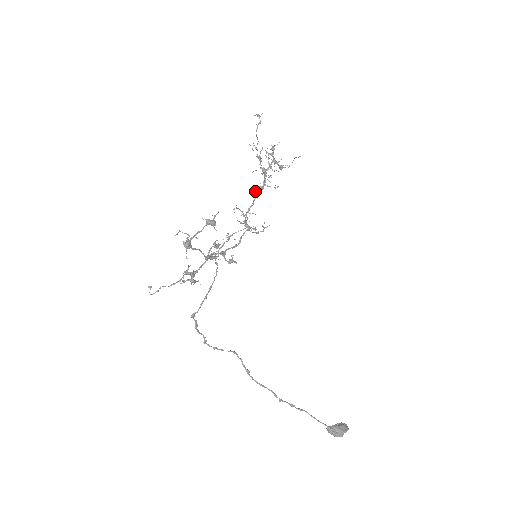
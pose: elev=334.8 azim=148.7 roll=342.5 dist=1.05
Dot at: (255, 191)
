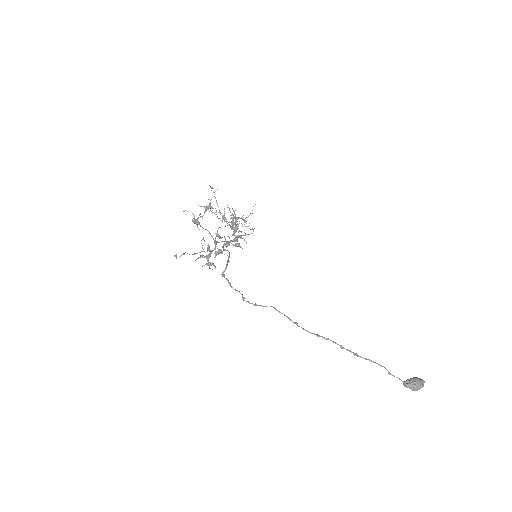
Dot at: (232, 228)
